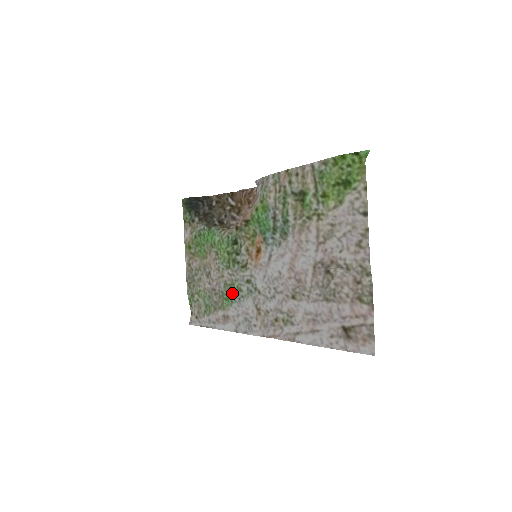
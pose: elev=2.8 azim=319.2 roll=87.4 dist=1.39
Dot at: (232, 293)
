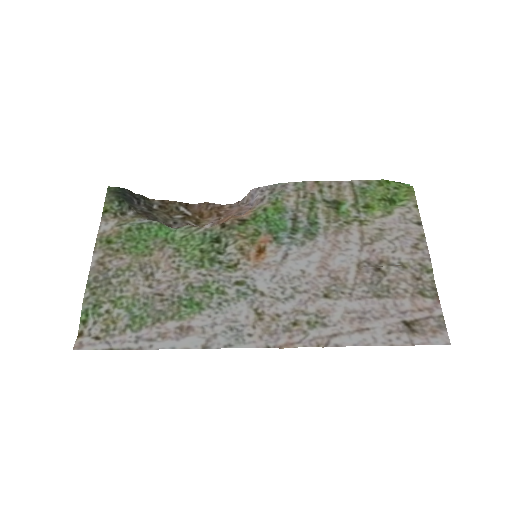
Dot at: (204, 297)
